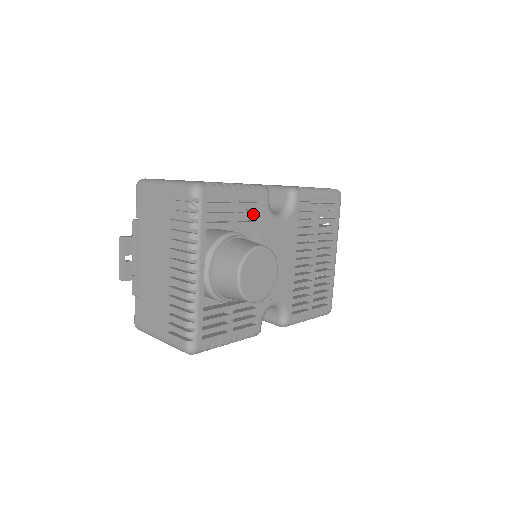
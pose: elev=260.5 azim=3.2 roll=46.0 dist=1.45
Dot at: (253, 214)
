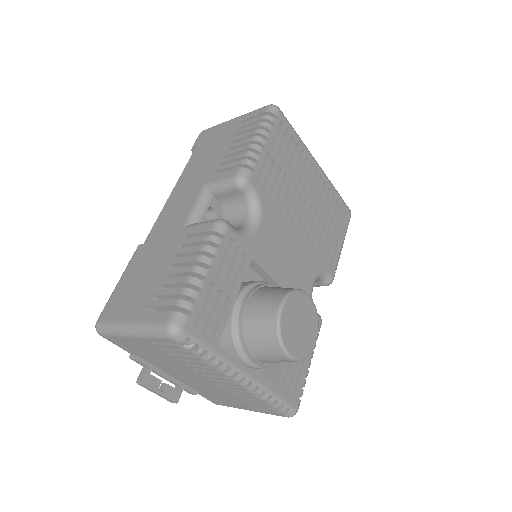
Dot at: (235, 264)
